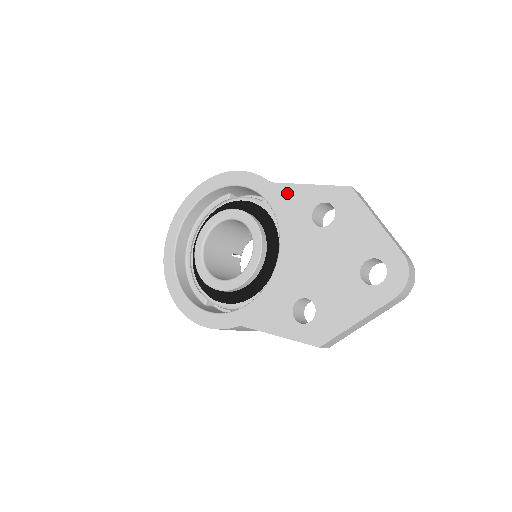
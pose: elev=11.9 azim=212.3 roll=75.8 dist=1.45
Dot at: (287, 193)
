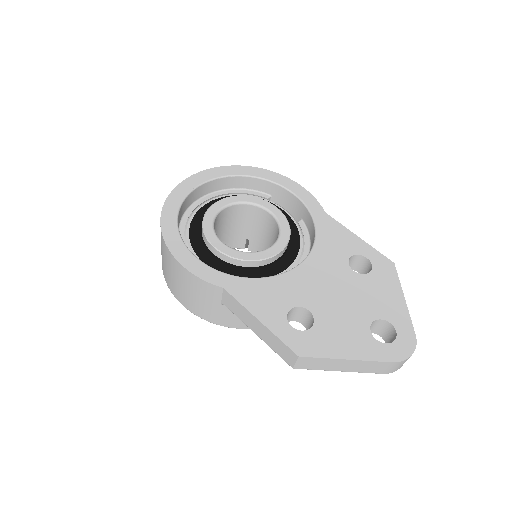
Dot at: (336, 229)
